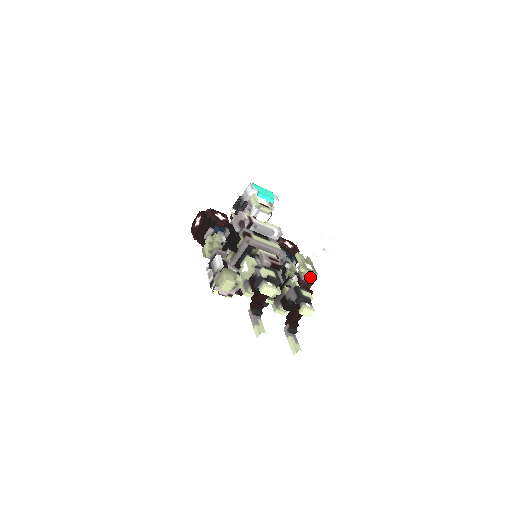
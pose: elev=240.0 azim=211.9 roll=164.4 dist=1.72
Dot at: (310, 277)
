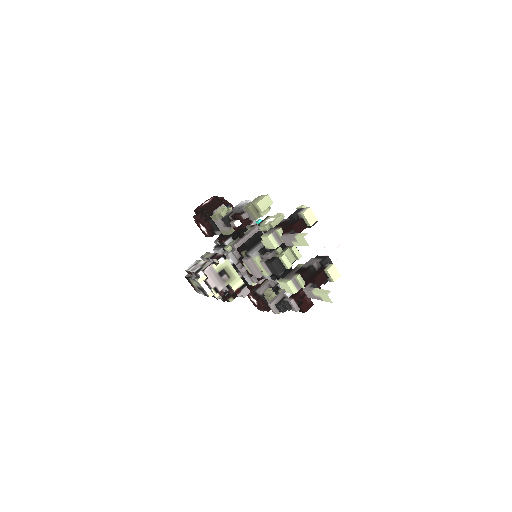
Dot at: occluded
